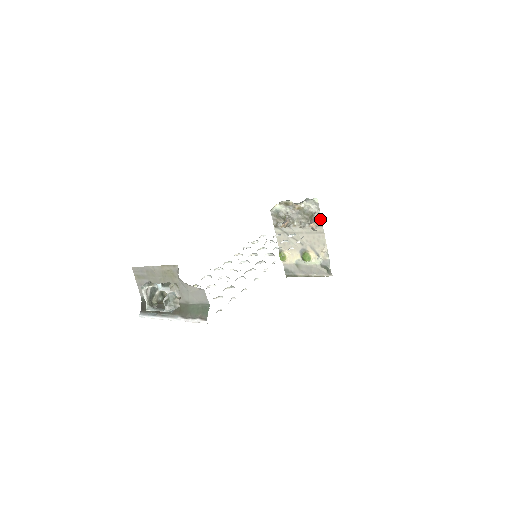
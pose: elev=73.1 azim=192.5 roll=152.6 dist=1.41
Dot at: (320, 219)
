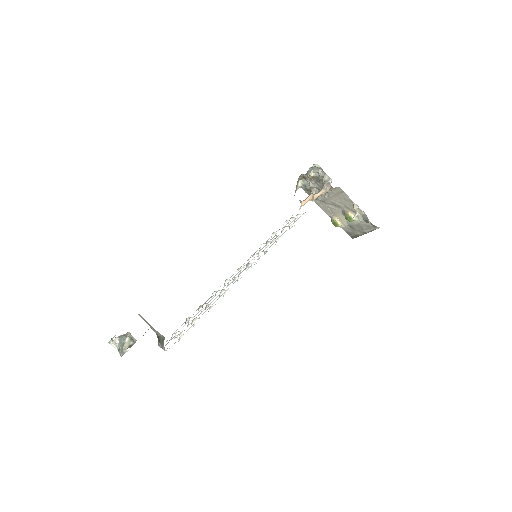
Dot at: (331, 181)
